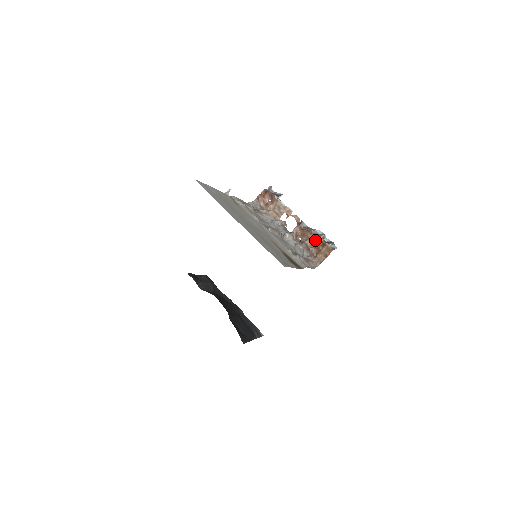
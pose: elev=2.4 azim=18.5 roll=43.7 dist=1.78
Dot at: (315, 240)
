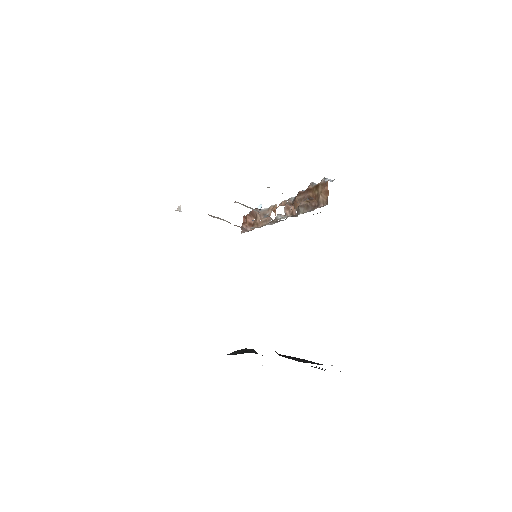
Dot at: (307, 193)
